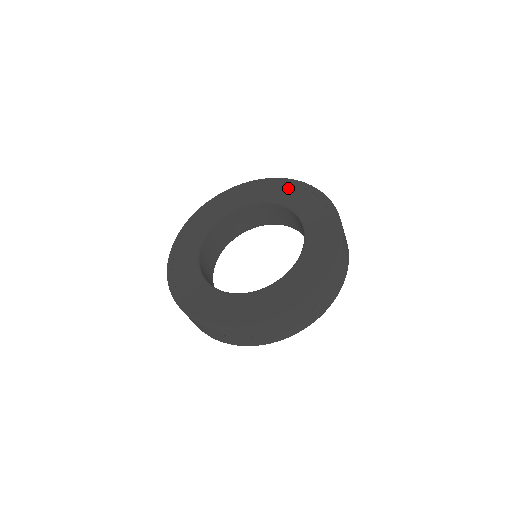
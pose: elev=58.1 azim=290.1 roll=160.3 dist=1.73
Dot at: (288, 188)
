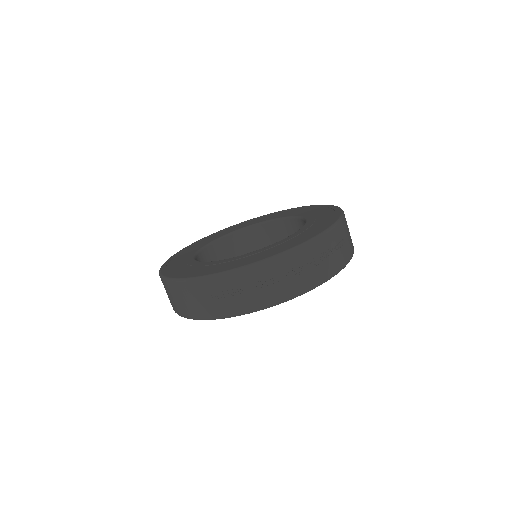
Dot at: (278, 214)
